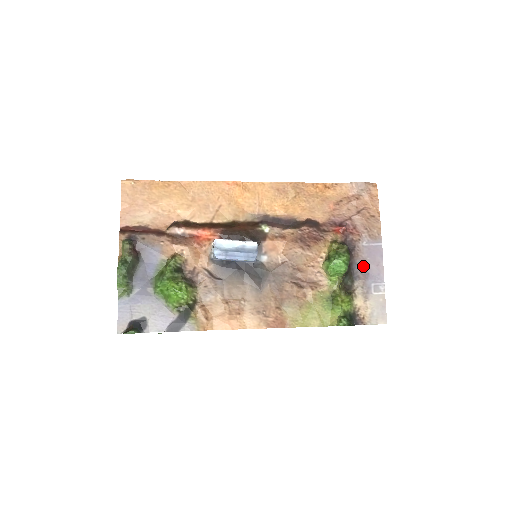
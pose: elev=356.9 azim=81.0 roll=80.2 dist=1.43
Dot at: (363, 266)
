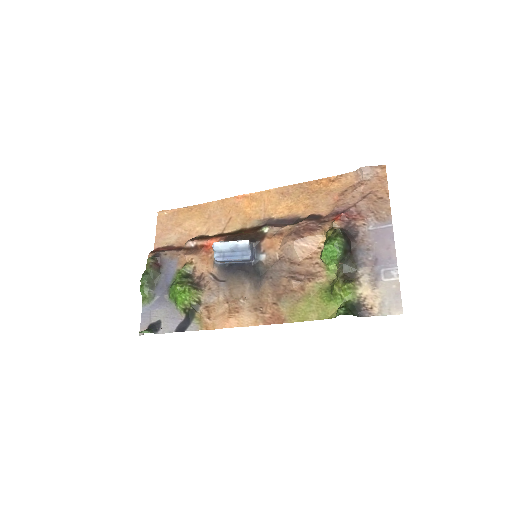
Dot at: (370, 251)
